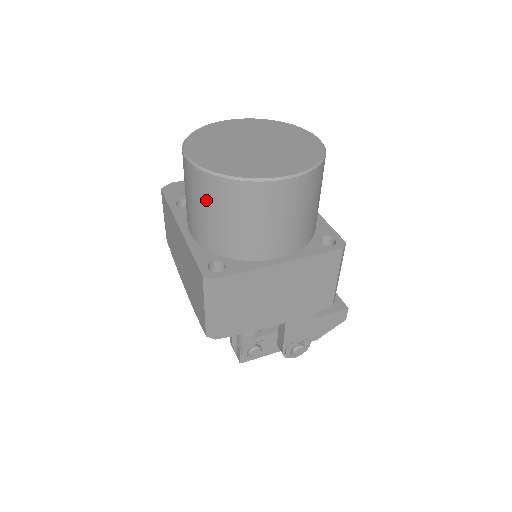
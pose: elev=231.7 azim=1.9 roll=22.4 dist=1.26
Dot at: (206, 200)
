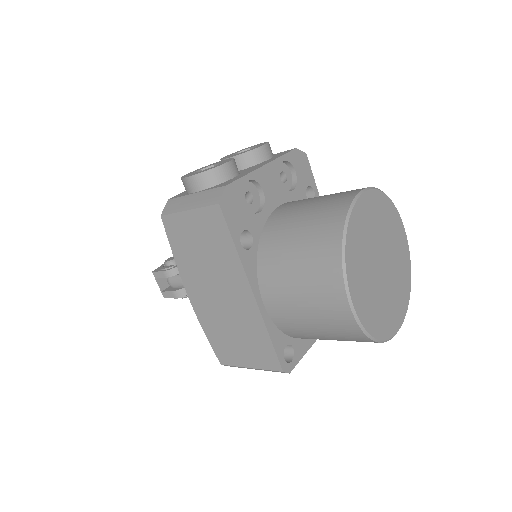
Dot at: (334, 333)
